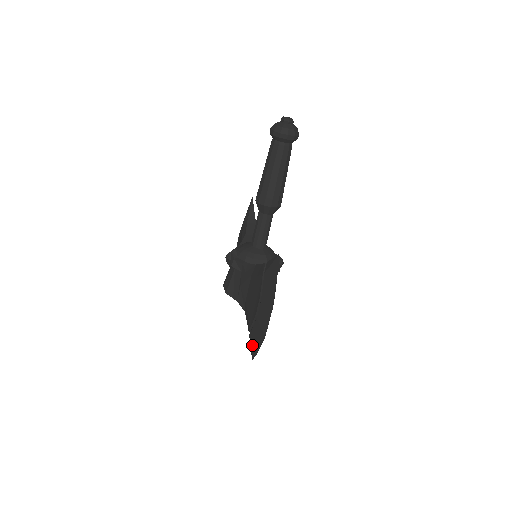
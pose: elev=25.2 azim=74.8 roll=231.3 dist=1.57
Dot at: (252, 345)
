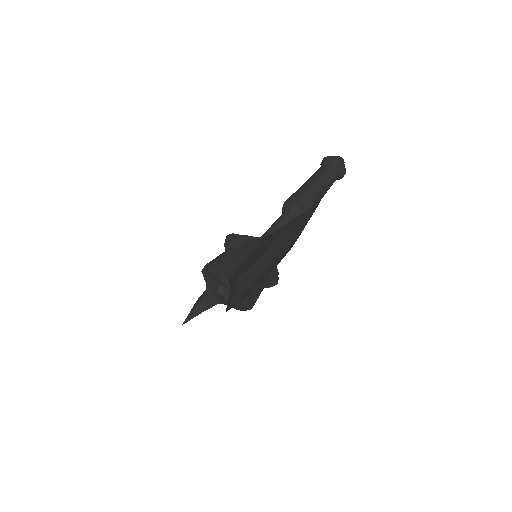
Dot at: (237, 291)
